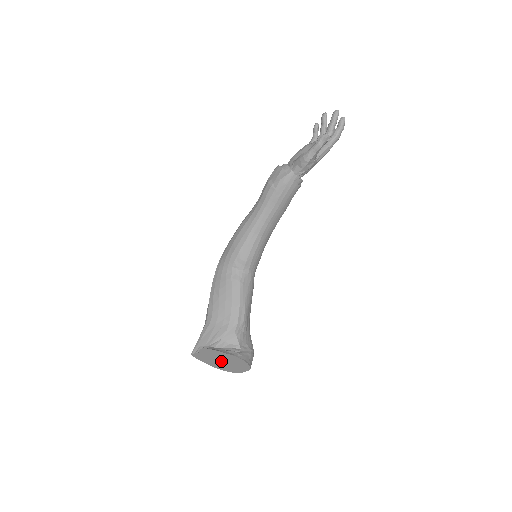
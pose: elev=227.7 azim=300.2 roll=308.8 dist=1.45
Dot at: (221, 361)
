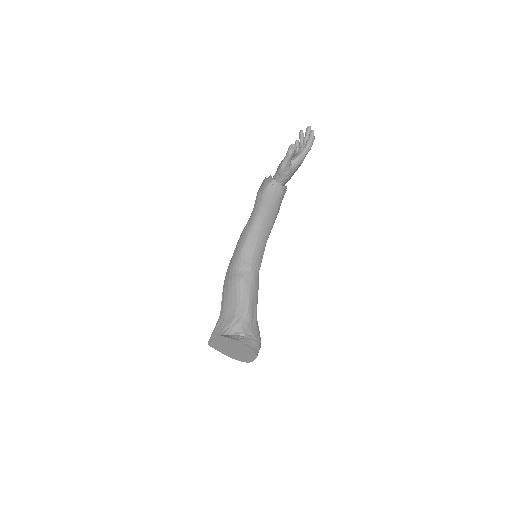
Dot at: (232, 349)
